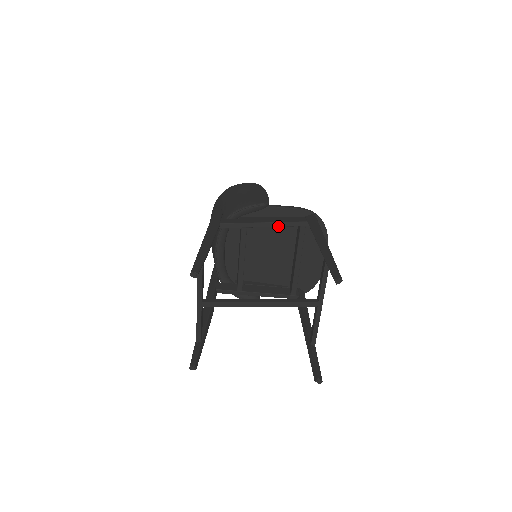
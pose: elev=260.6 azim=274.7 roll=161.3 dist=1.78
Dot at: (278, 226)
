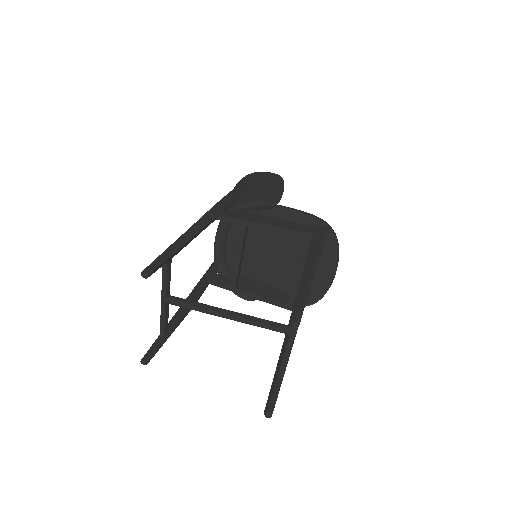
Dot at: (280, 232)
